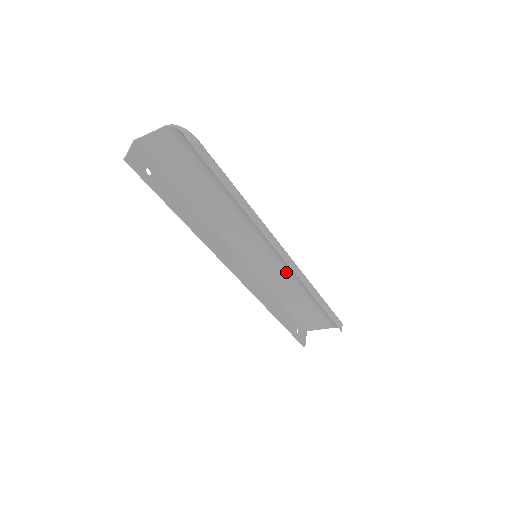
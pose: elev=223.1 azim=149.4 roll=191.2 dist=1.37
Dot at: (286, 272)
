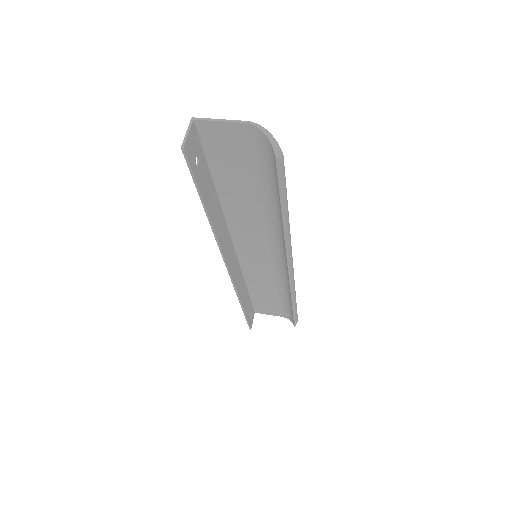
Dot at: (274, 273)
